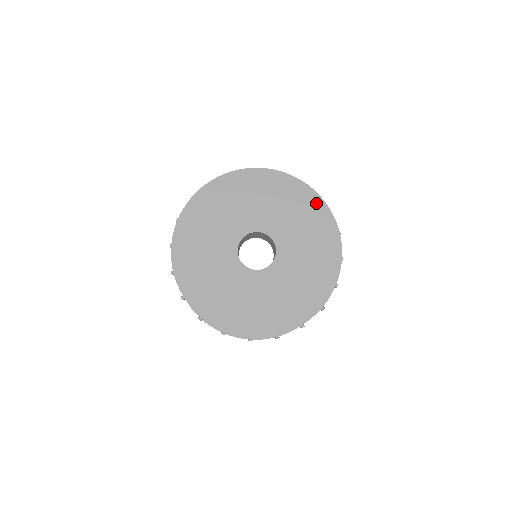
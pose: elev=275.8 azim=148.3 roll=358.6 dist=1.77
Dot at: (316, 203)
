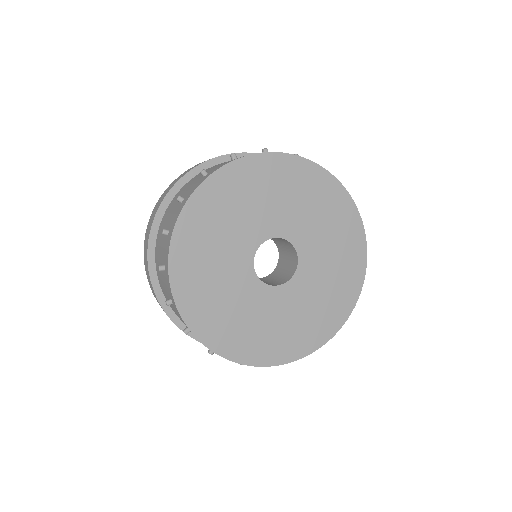
Dot at: (352, 216)
